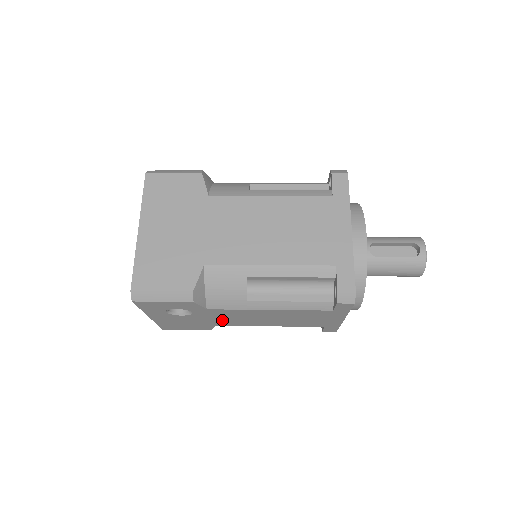
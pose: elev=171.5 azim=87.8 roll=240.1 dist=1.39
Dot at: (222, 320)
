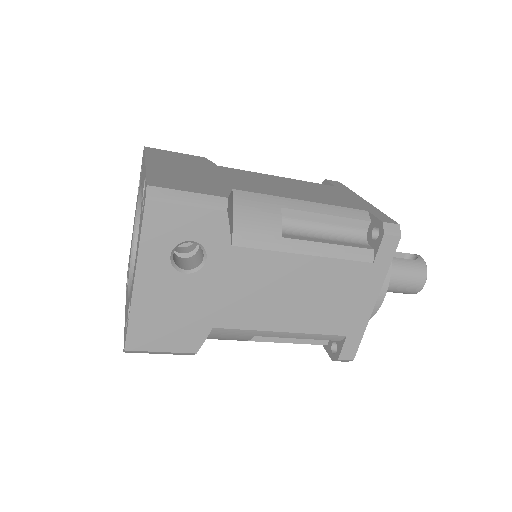
Dot at: (231, 300)
